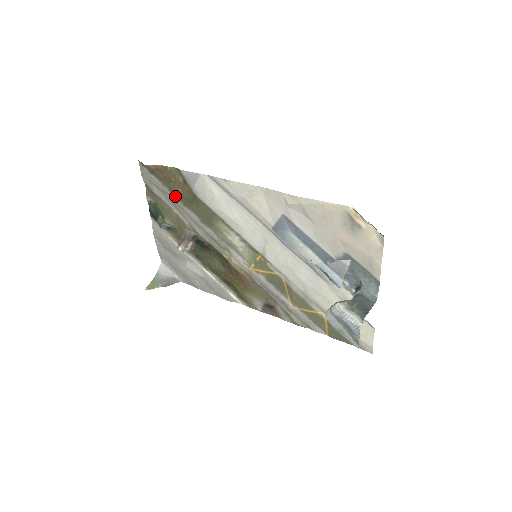
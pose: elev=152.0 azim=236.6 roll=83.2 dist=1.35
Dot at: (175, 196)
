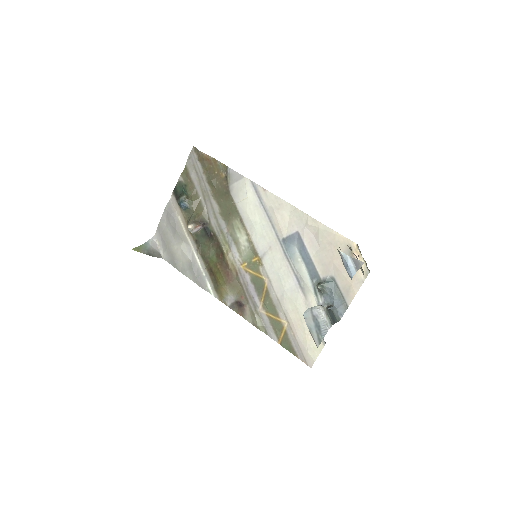
Dot at: (209, 185)
